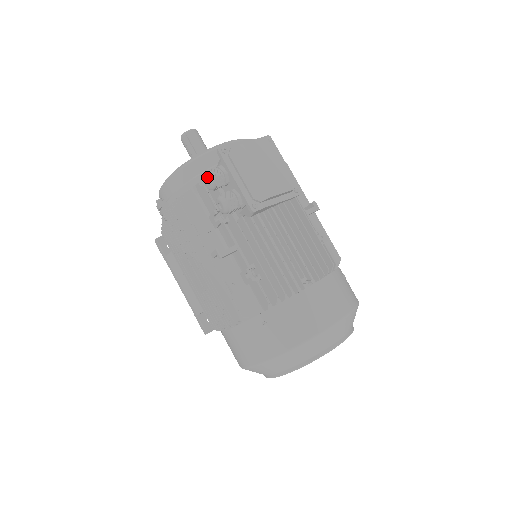
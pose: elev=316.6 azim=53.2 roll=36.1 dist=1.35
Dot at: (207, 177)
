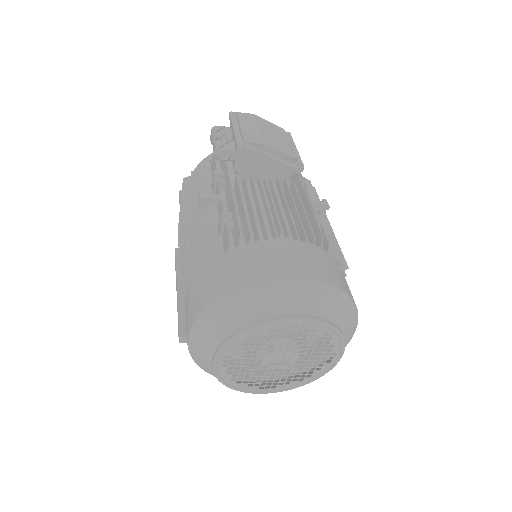
Dot at: (212, 129)
